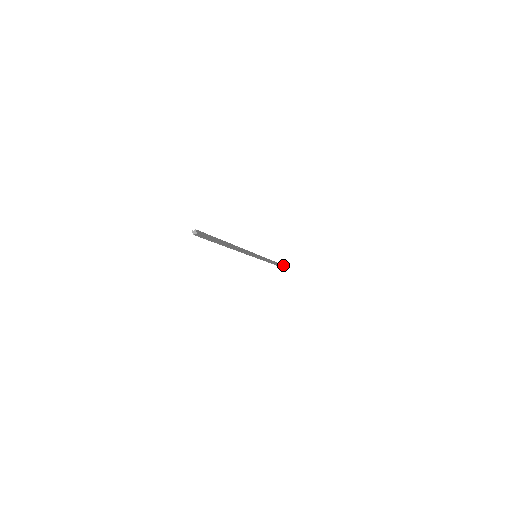
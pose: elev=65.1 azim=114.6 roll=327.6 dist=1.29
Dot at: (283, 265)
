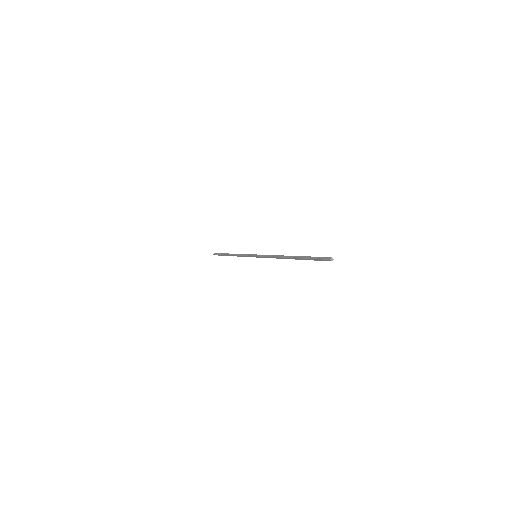
Dot at: (215, 253)
